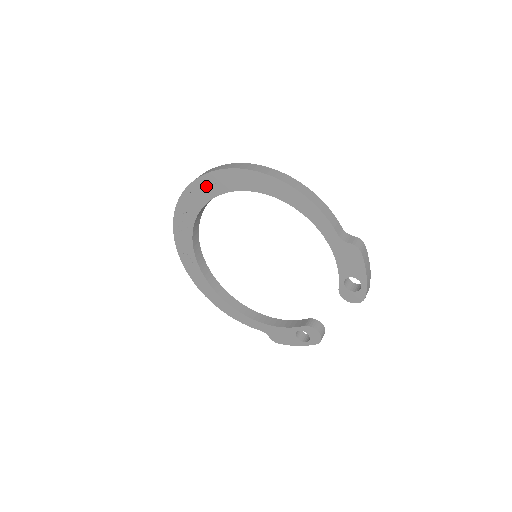
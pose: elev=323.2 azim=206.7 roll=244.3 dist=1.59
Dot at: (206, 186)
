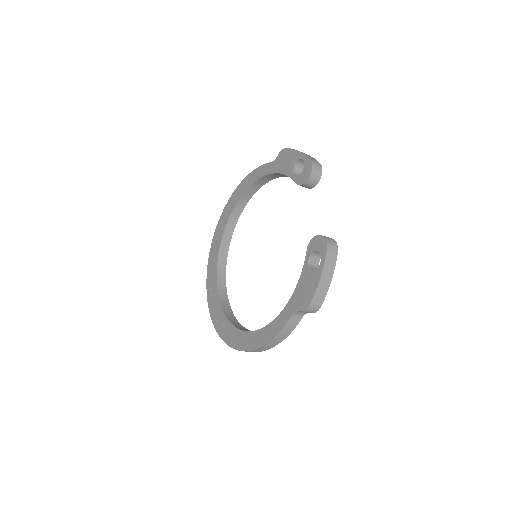
Dot at: (214, 252)
